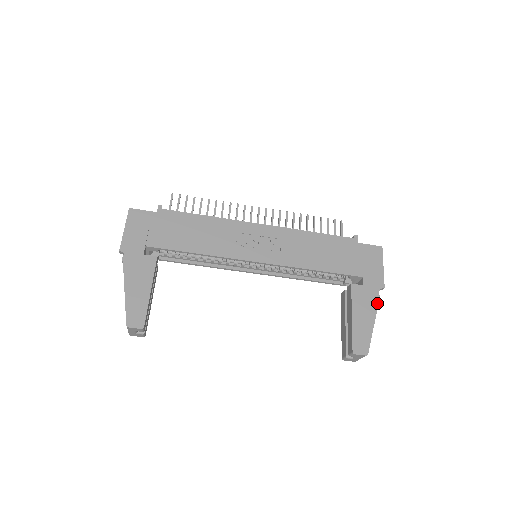
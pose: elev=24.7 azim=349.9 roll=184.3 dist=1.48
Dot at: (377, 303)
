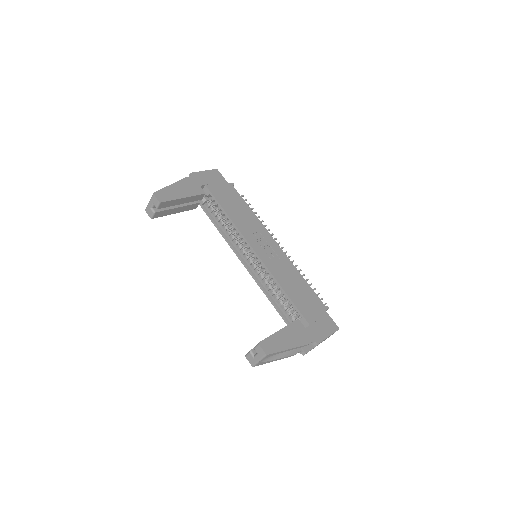
Dot at: (304, 344)
